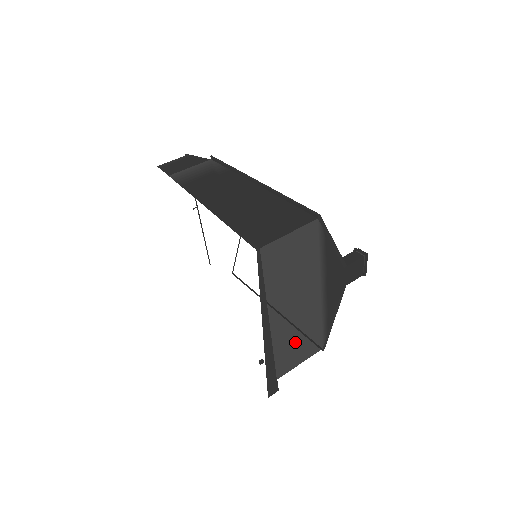
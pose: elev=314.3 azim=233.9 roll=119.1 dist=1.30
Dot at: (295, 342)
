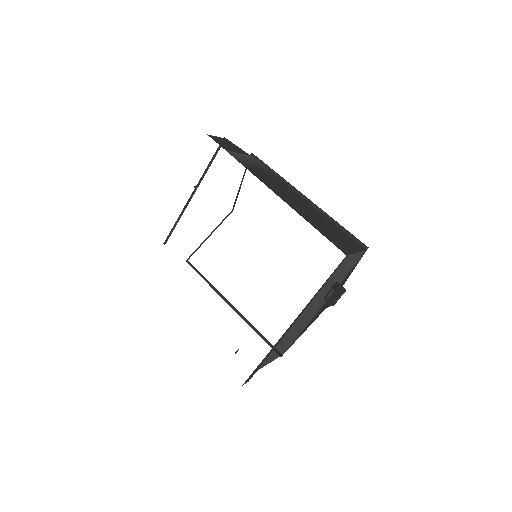
Dot at: (285, 342)
